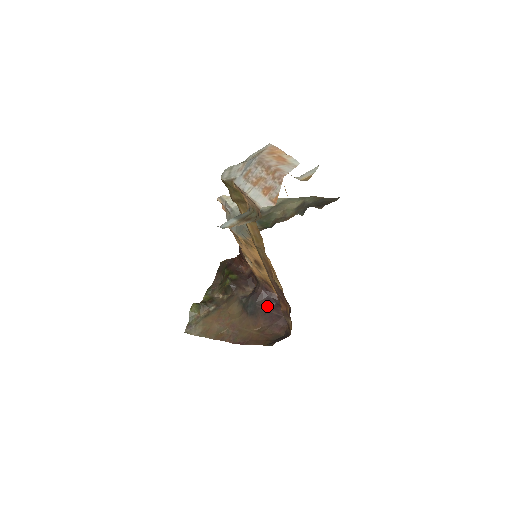
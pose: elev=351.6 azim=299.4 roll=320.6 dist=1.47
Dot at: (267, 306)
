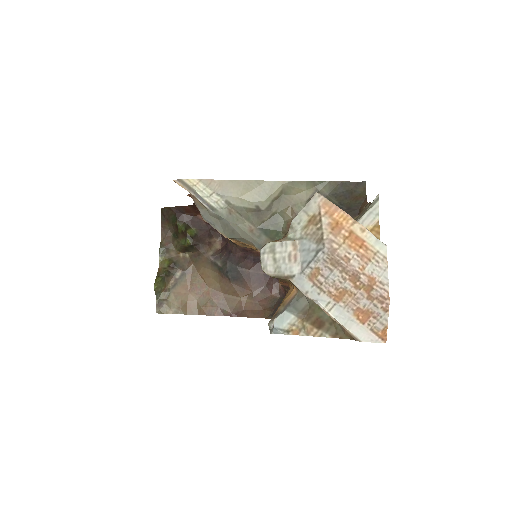
Dot at: (251, 267)
